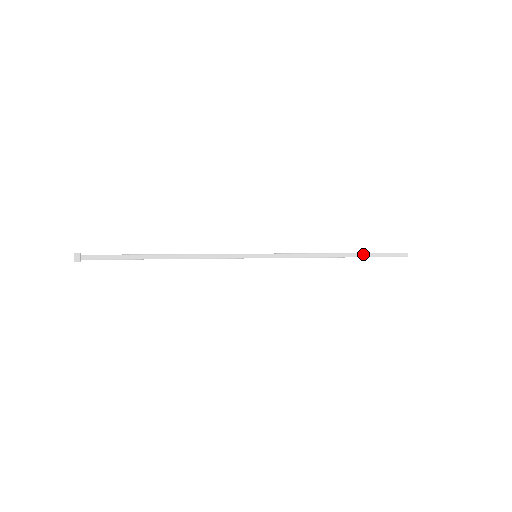
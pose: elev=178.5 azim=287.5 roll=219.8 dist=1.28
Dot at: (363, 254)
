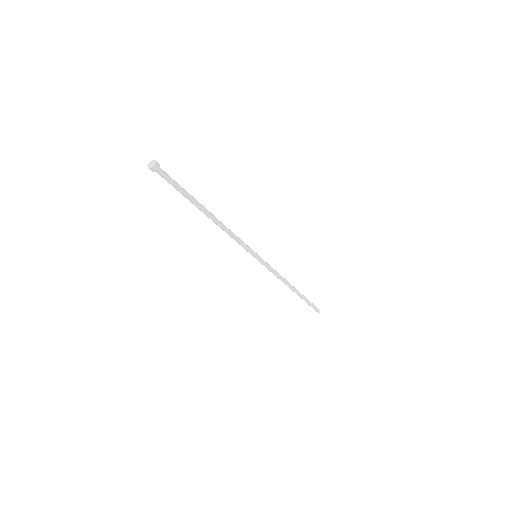
Dot at: (303, 296)
